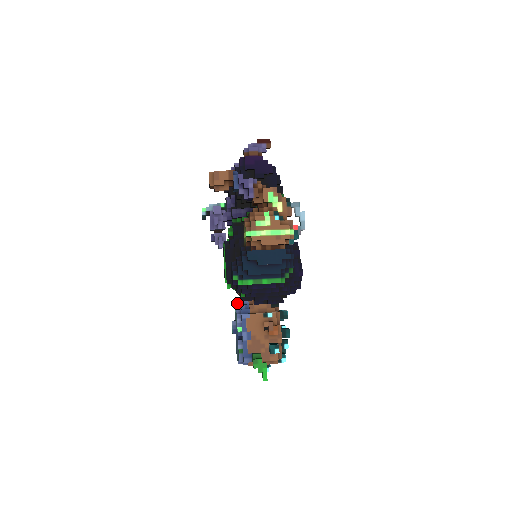
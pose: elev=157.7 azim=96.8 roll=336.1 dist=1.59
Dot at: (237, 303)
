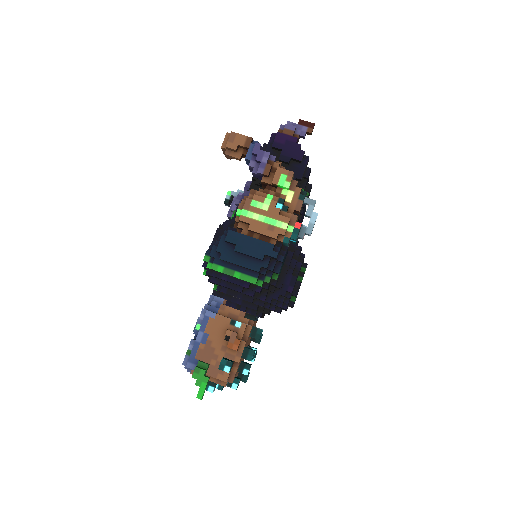
Dot at: (211, 298)
